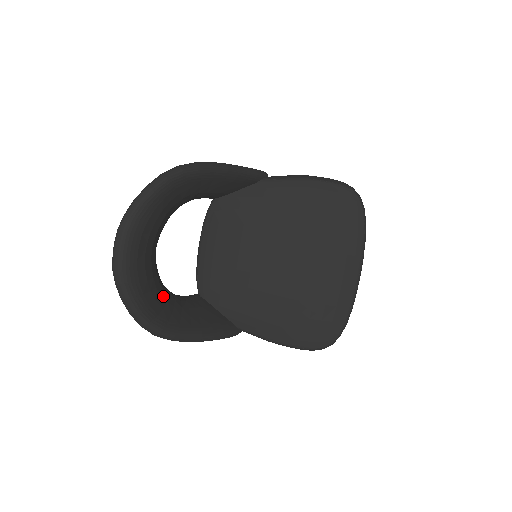
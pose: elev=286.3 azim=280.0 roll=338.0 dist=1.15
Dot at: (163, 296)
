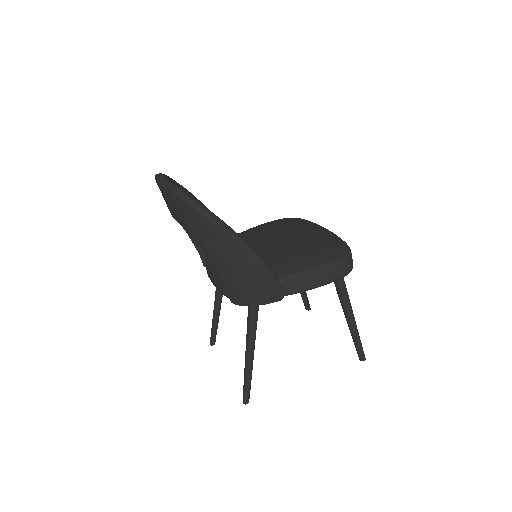
Dot at: occluded
